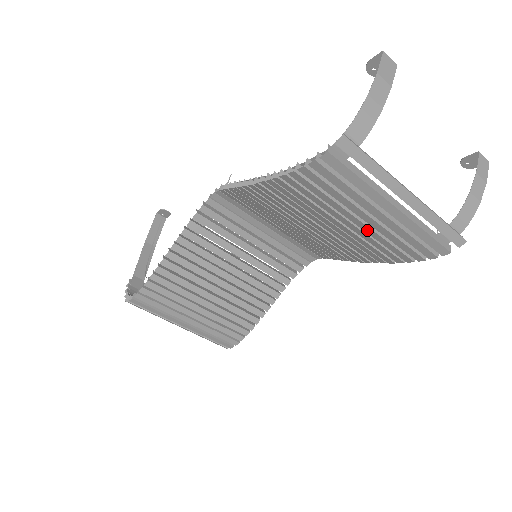
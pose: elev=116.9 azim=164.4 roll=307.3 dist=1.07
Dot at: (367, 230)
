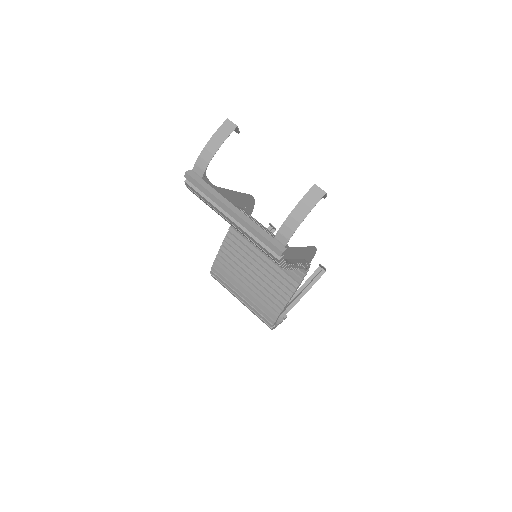
Dot at: occluded
